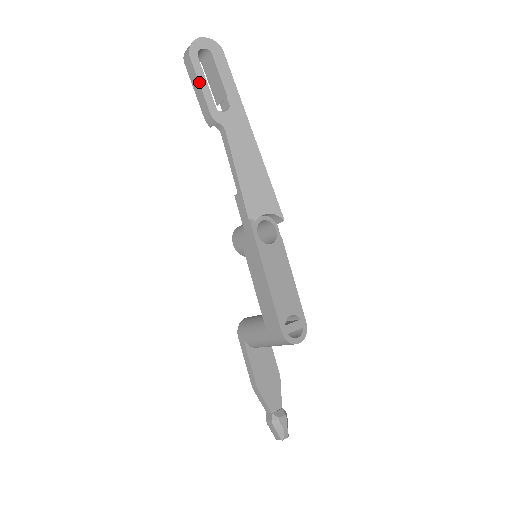
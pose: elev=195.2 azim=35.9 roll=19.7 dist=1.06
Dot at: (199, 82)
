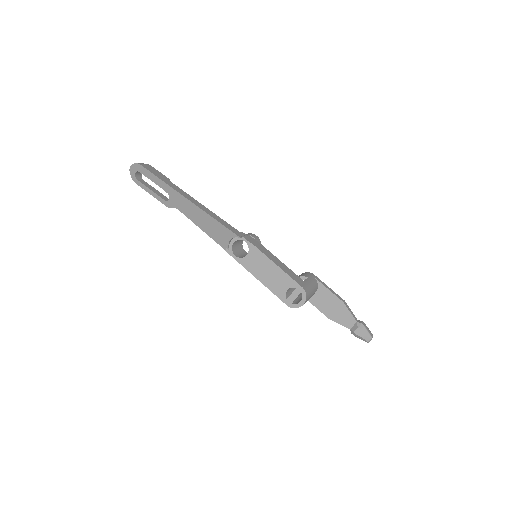
Dot at: (150, 194)
